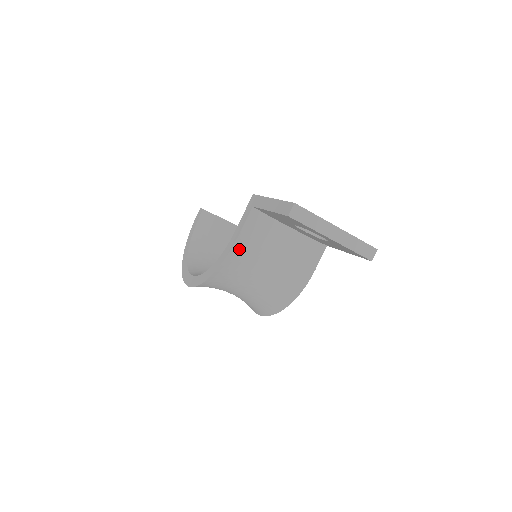
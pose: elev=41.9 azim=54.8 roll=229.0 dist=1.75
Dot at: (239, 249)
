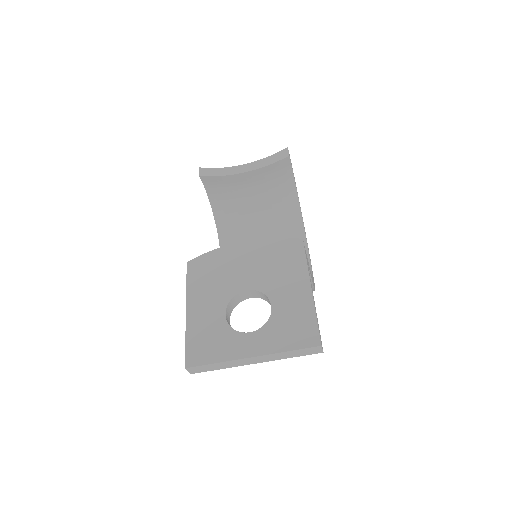
Dot at: occluded
